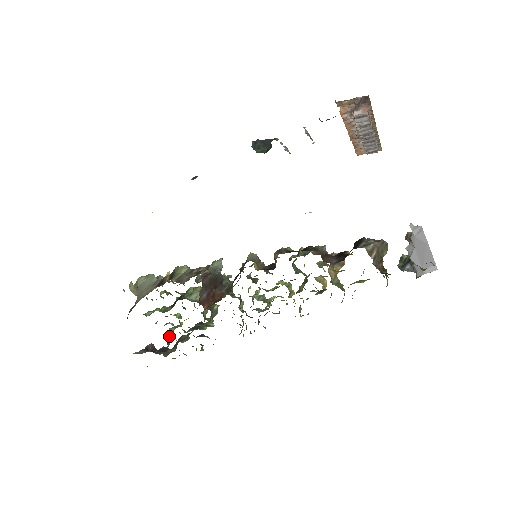
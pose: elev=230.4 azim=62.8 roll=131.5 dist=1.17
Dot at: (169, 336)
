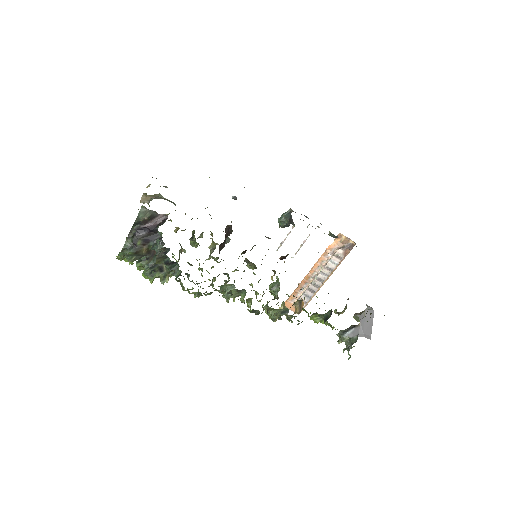
Dot at: occluded
